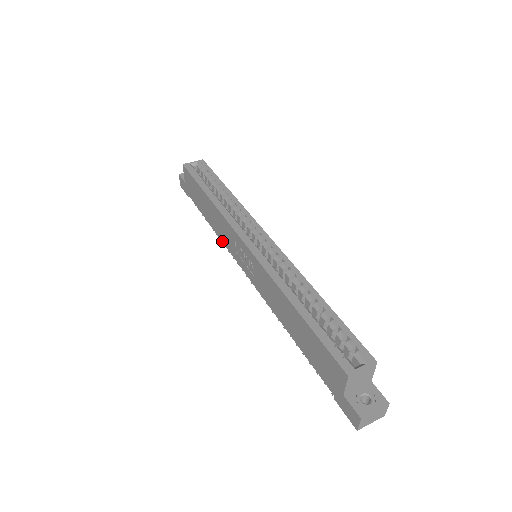
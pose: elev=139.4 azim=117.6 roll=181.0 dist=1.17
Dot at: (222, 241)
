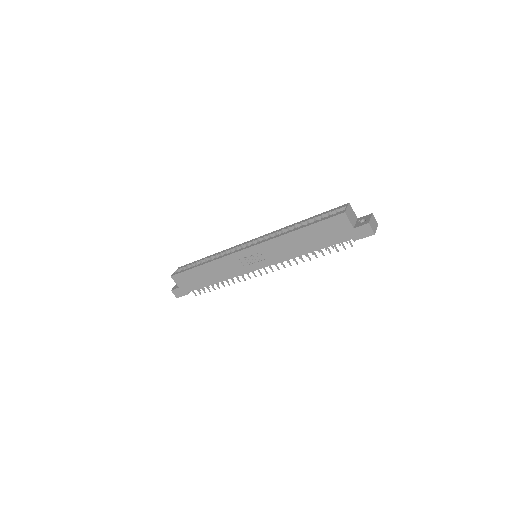
Dot at: occluded
